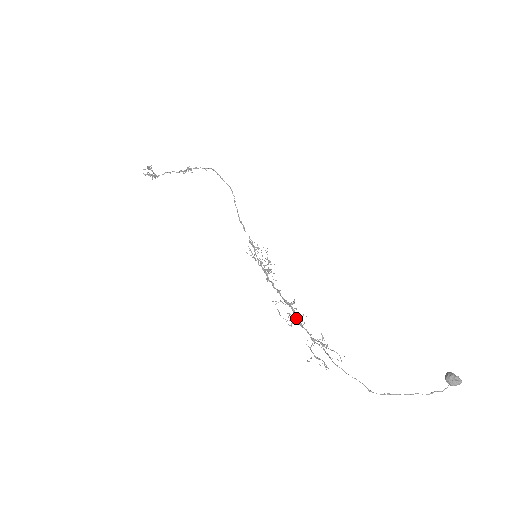
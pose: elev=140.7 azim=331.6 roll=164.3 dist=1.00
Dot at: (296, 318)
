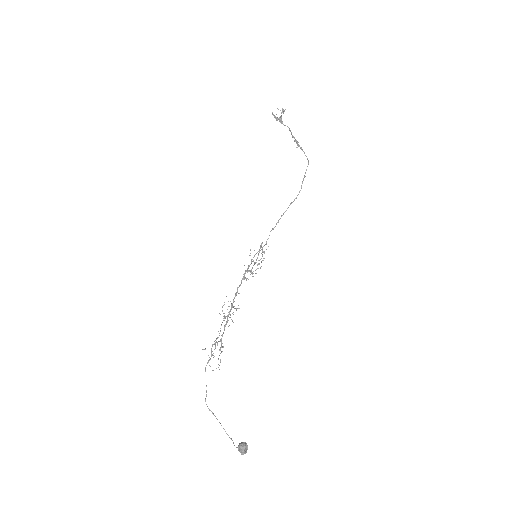
Dot at: occluded
